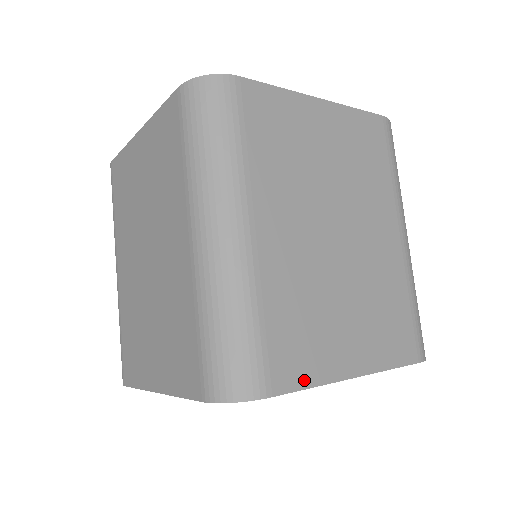
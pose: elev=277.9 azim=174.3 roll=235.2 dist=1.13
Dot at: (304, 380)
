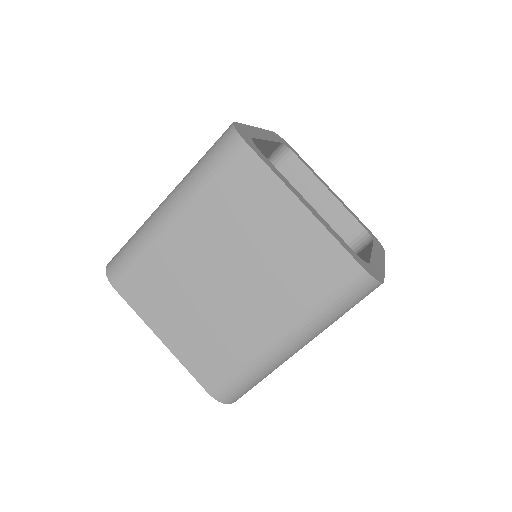
Dot at: occluded
